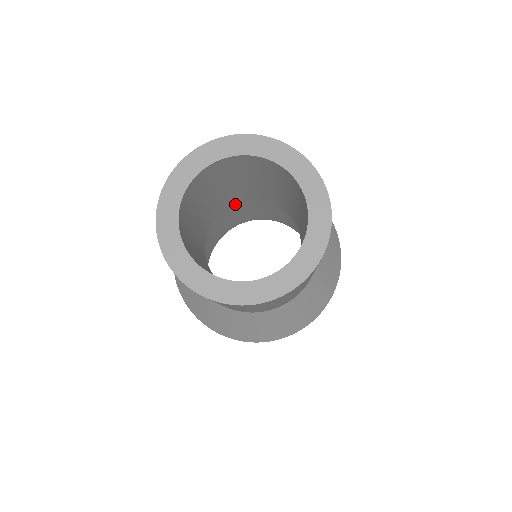
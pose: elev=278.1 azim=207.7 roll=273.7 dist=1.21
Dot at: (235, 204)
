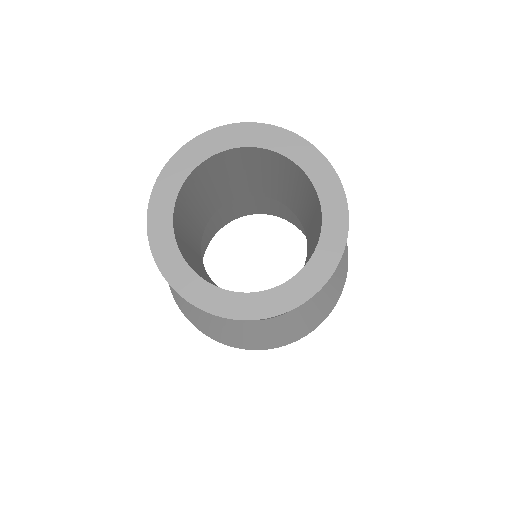
Dot at: occluded
